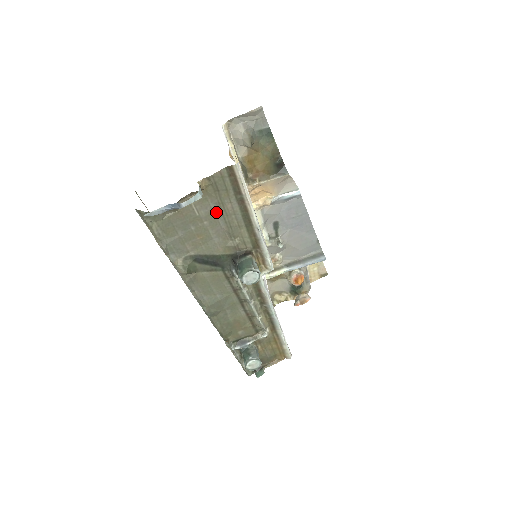
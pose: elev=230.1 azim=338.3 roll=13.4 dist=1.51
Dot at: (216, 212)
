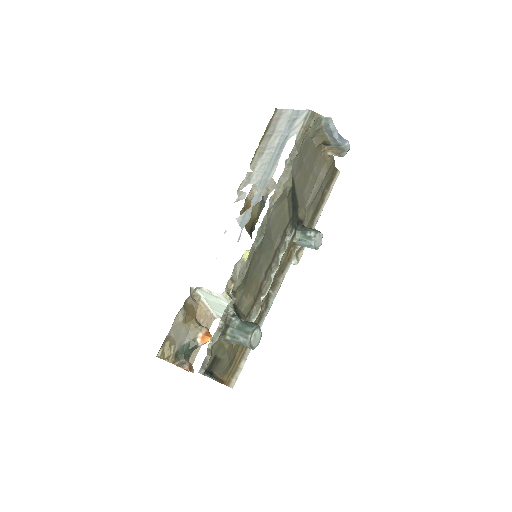
Dot at: (318, 179)
